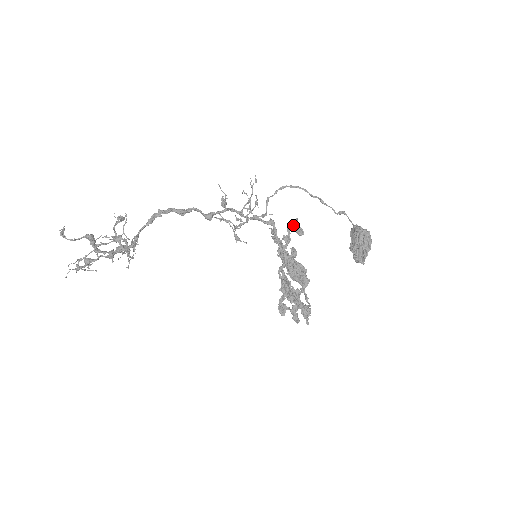
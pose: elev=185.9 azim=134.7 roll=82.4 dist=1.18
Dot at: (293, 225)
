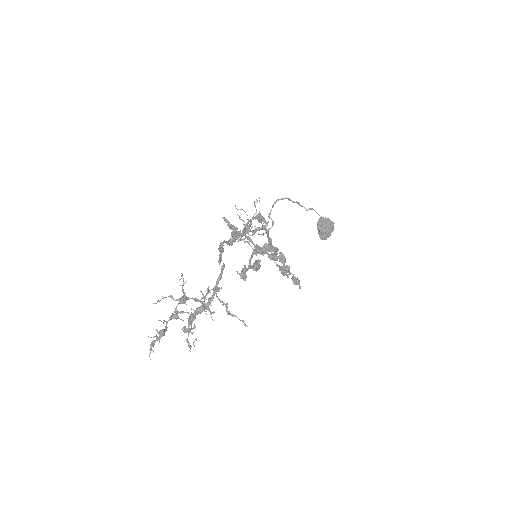
Dot at: (258, 217)
